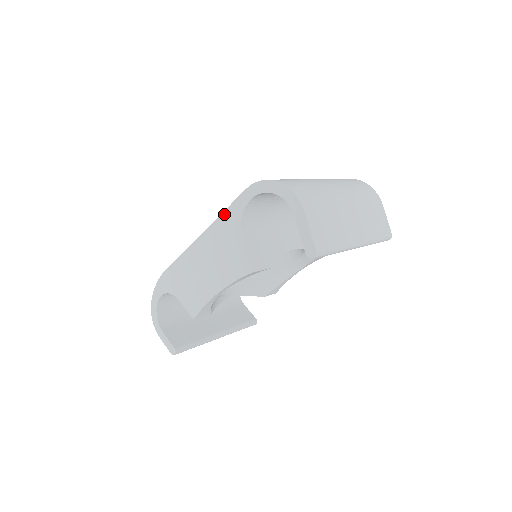
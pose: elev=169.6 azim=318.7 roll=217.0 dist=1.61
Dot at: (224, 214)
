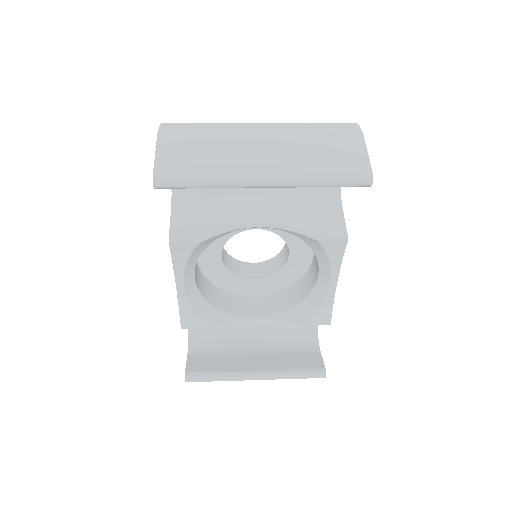
Dot at: occluded
